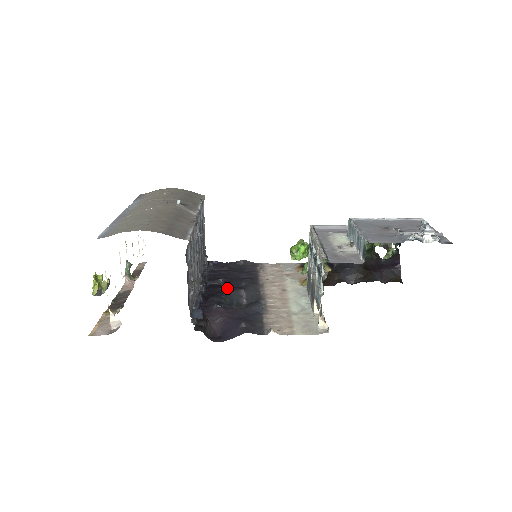
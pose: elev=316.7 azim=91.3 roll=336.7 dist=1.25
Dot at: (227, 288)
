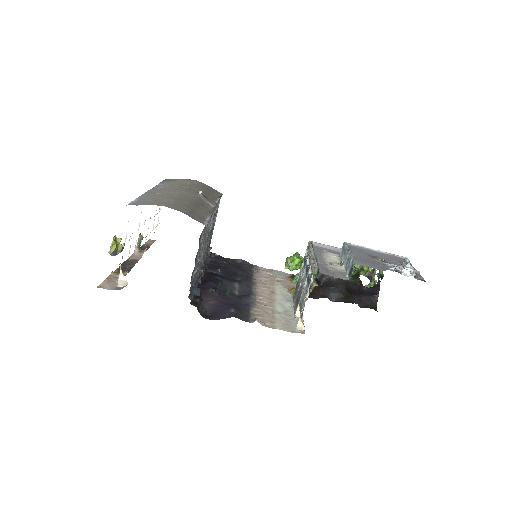
Dot at: (224, 278)
